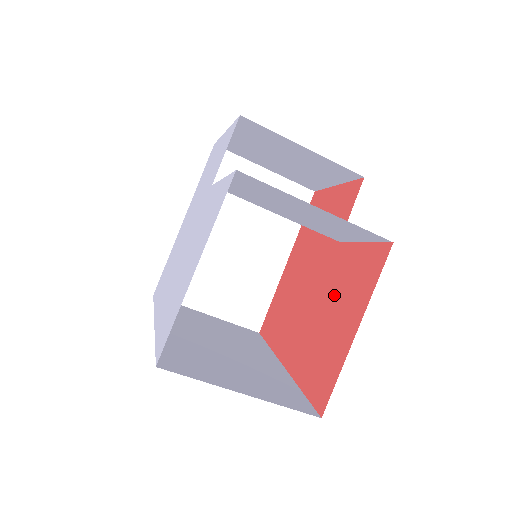
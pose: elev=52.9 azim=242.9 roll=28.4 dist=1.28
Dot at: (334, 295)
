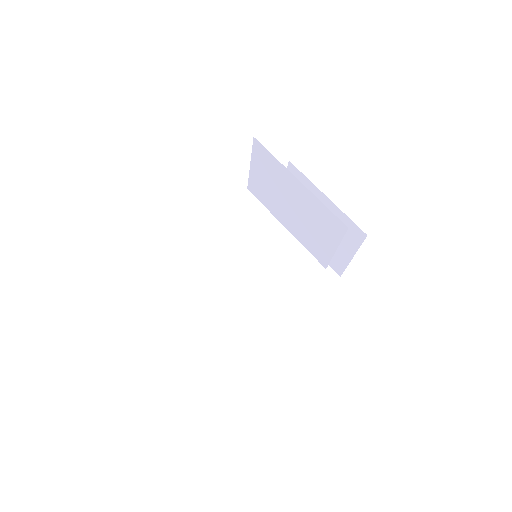
Dot at: occluded
